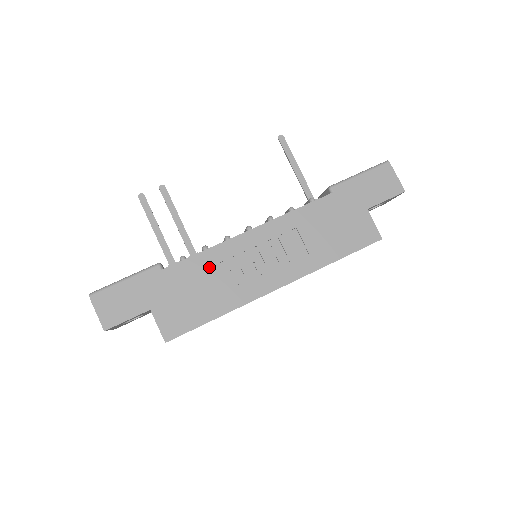
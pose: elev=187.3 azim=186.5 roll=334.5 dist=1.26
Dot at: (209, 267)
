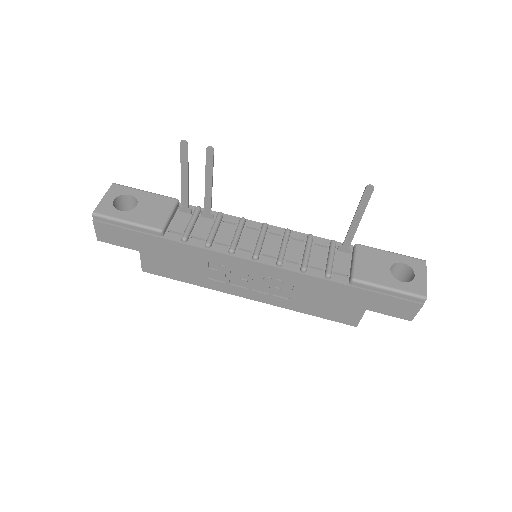
Dot at: (202, 259)
